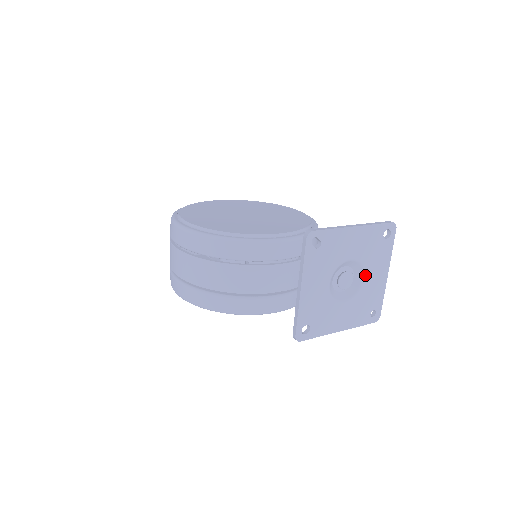
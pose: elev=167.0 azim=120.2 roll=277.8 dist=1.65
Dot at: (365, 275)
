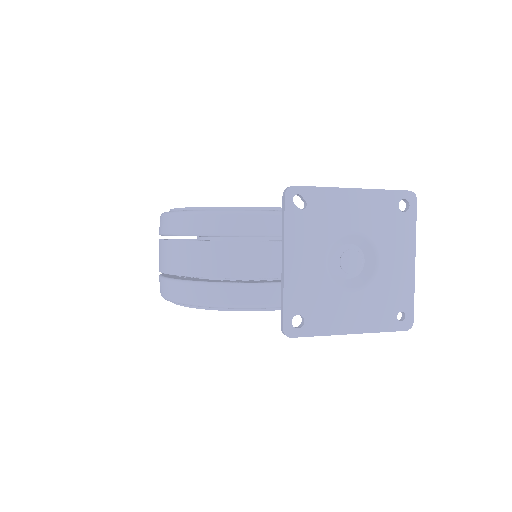
Dot at: (379, 258)
